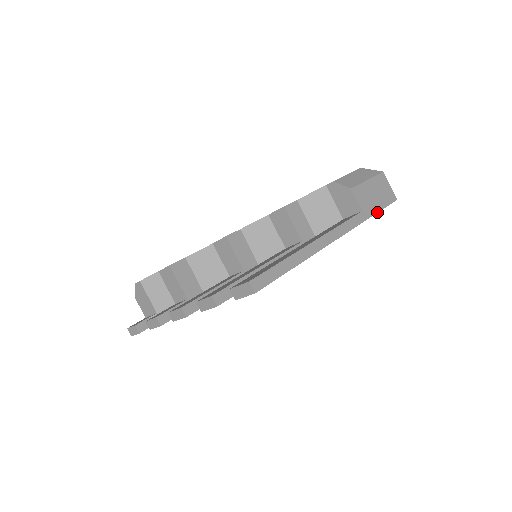
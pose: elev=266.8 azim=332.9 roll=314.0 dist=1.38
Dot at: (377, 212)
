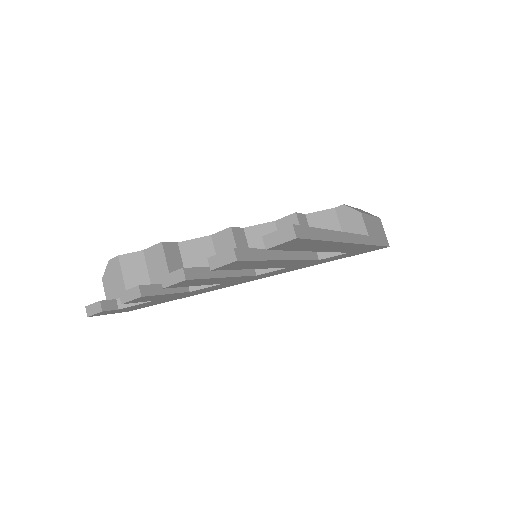
Dot at: (378, 245)
